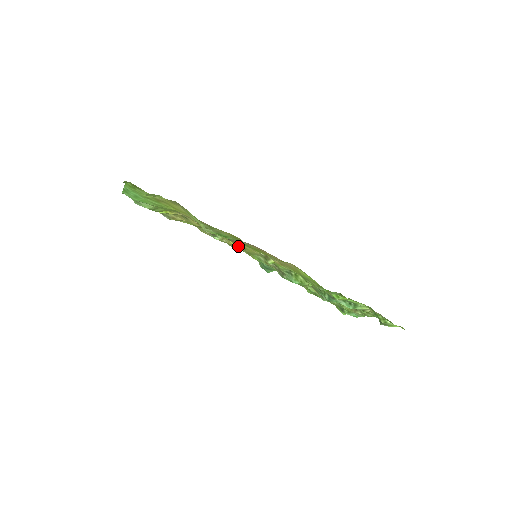
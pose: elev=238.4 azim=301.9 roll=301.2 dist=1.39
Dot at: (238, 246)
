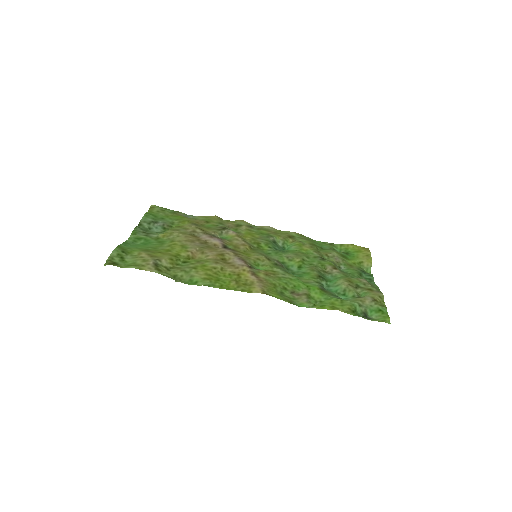
Dot at: (247, 240)
